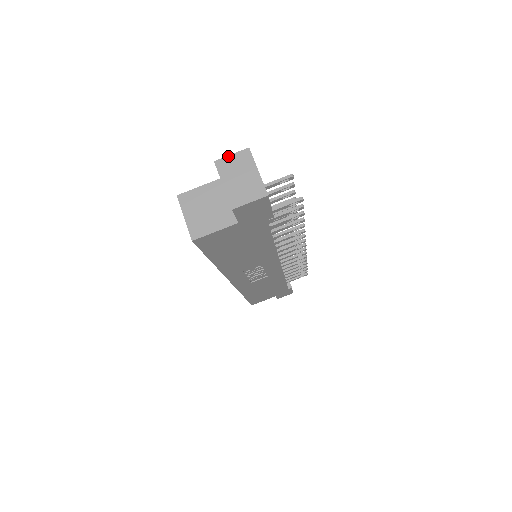
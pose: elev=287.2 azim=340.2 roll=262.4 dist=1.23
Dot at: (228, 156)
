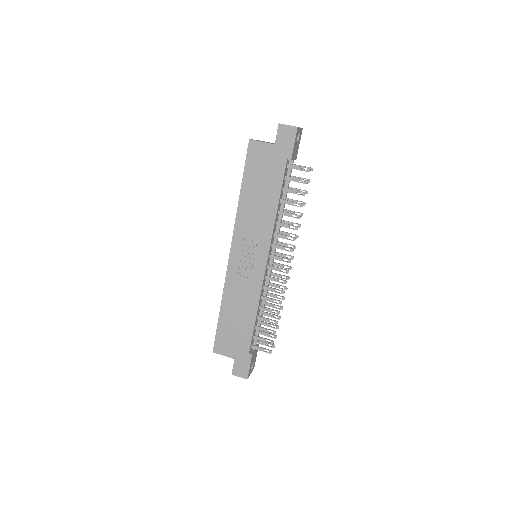
Dot at: occluded
